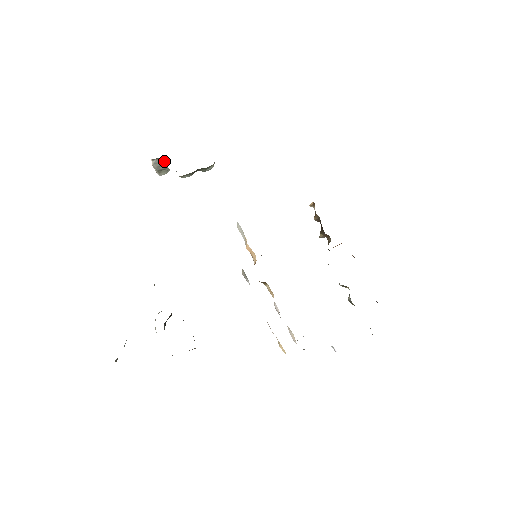
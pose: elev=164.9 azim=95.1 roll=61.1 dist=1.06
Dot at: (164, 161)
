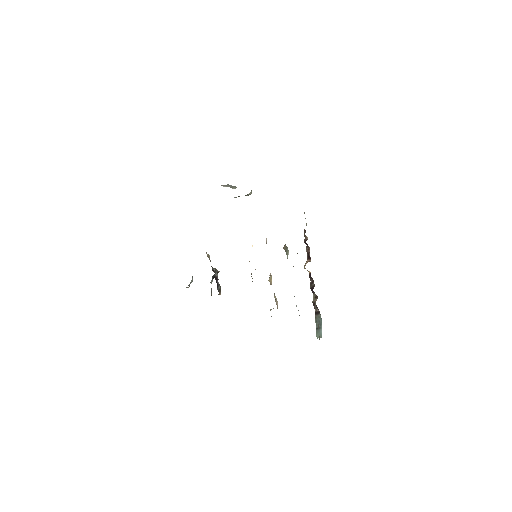
Dot at: (229, 185)
